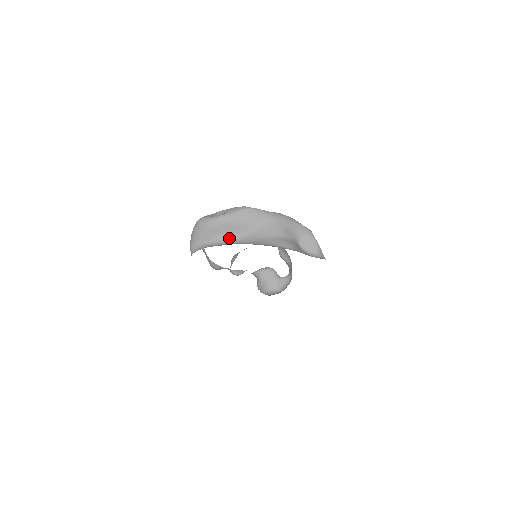
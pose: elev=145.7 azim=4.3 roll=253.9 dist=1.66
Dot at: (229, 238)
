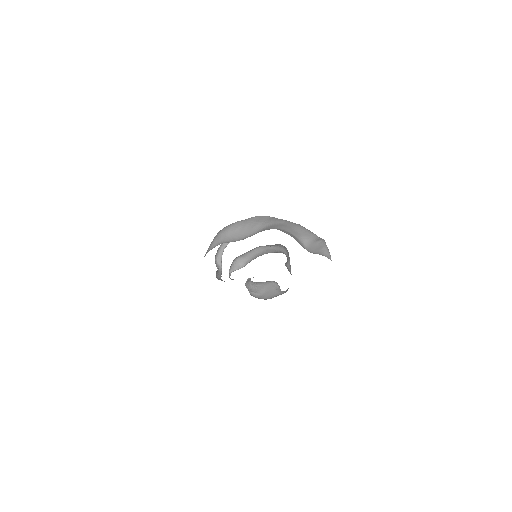
Dot at: (236, 240)
